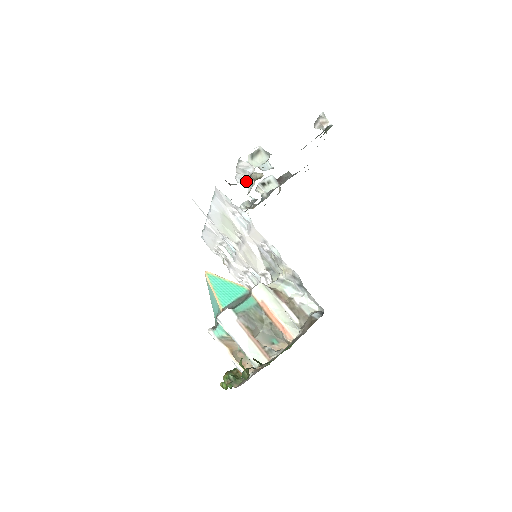
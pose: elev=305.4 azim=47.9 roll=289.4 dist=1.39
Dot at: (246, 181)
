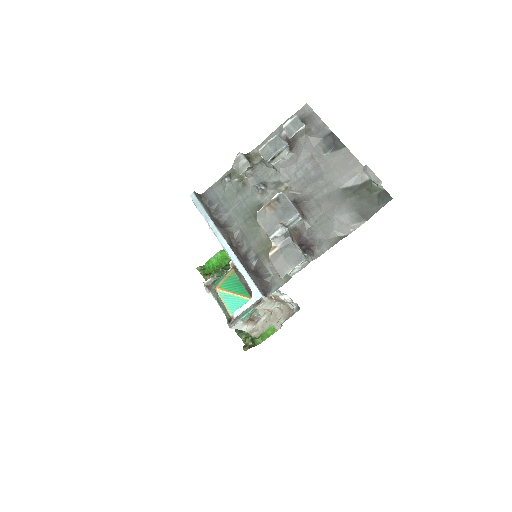
Dot at: occluded
